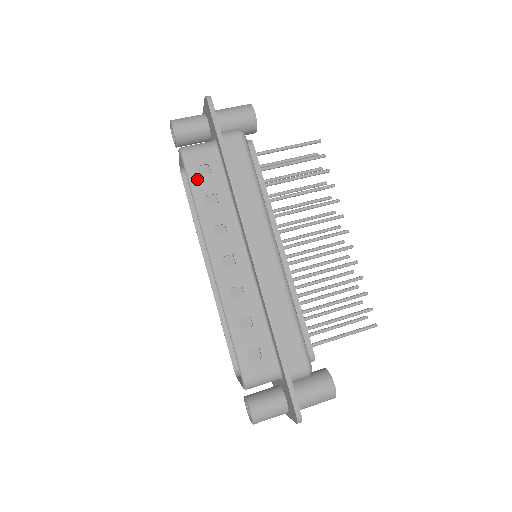
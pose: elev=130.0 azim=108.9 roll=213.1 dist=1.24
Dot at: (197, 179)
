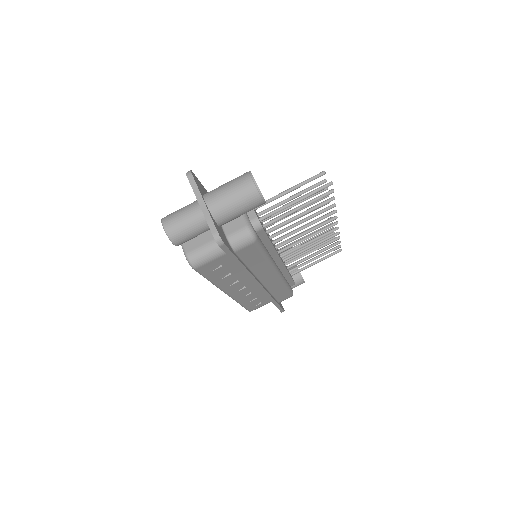
Dot at: (211, 274)
